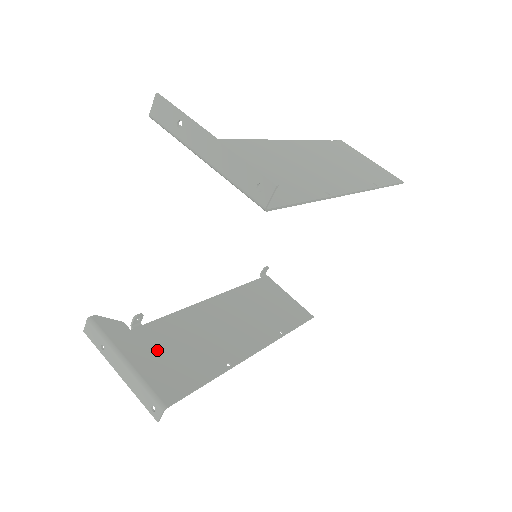
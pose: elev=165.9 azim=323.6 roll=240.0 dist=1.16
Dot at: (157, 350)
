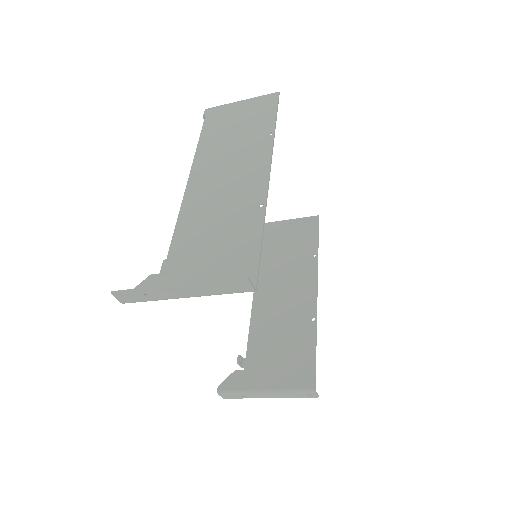
Dot at: (271, 363)
